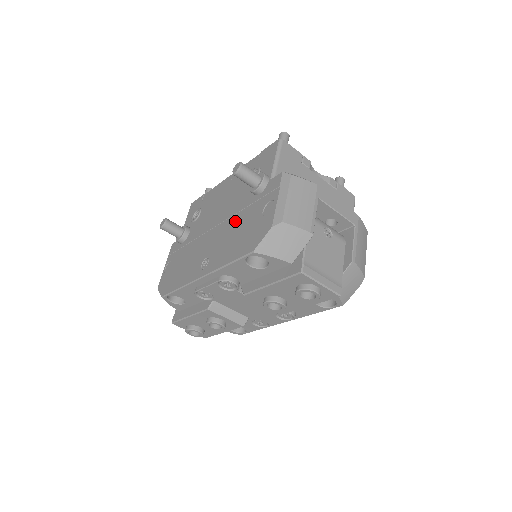
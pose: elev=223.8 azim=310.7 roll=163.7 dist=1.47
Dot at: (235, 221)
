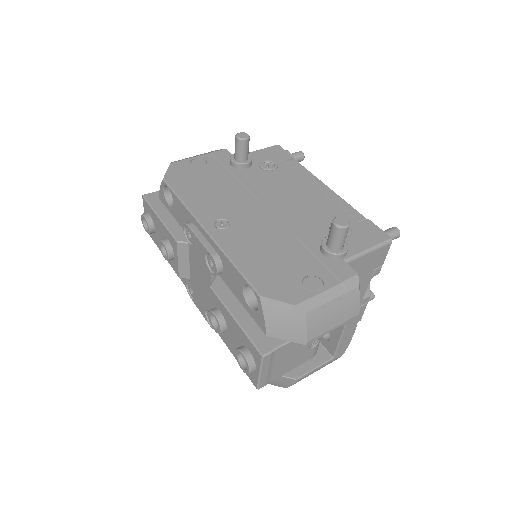
Dot at: (283, 237)
